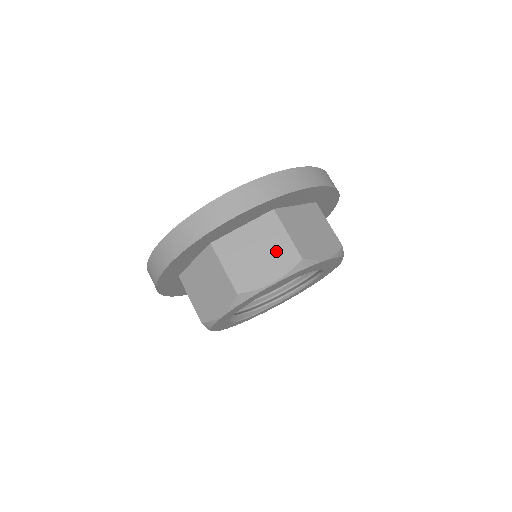
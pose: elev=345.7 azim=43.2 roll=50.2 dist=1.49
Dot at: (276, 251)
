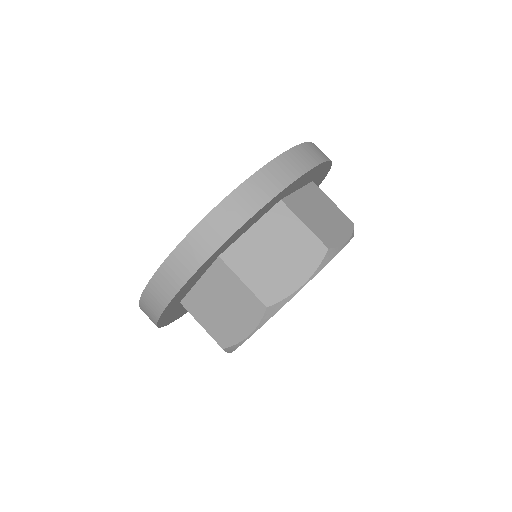
Dot at: (334, 215)
